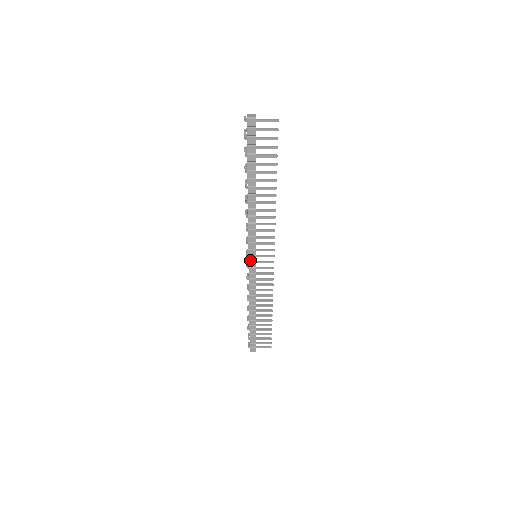
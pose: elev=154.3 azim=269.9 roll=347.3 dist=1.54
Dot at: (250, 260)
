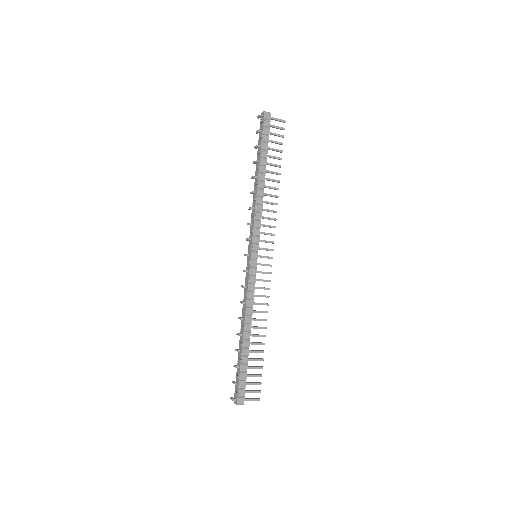
Dot at: (252, 258)
